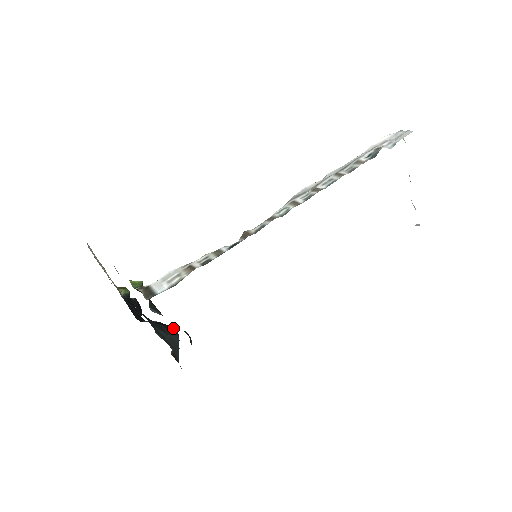
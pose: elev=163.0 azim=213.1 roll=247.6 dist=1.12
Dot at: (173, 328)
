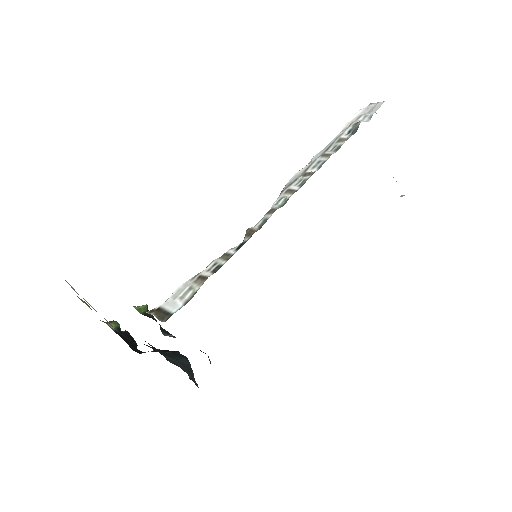
Dot at: (178, 352)
